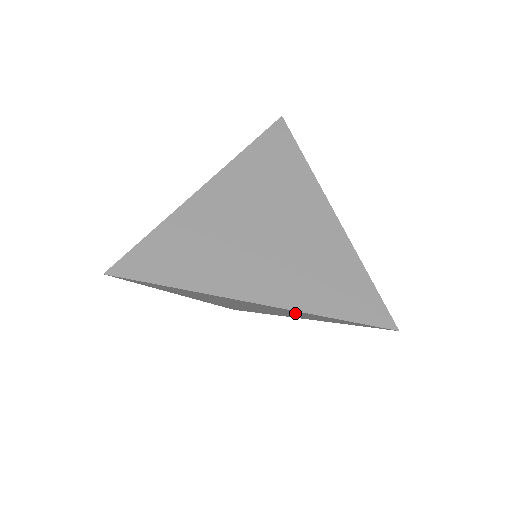
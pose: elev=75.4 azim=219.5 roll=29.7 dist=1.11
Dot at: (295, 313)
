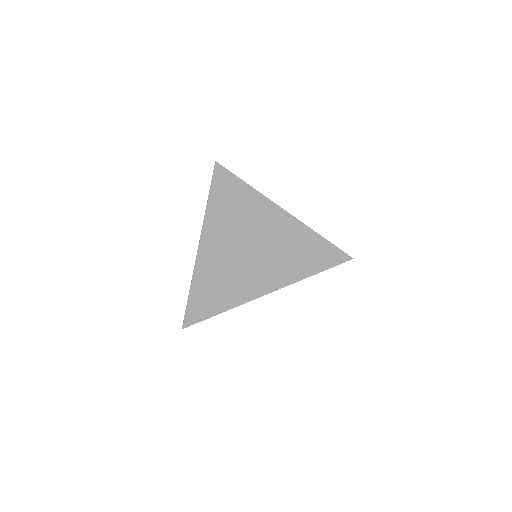
Dot at: occluded
